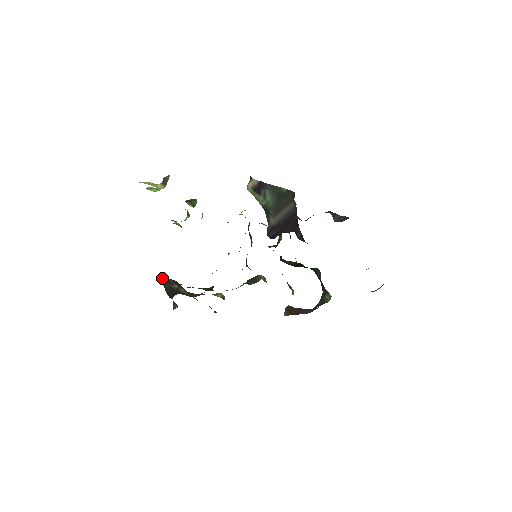
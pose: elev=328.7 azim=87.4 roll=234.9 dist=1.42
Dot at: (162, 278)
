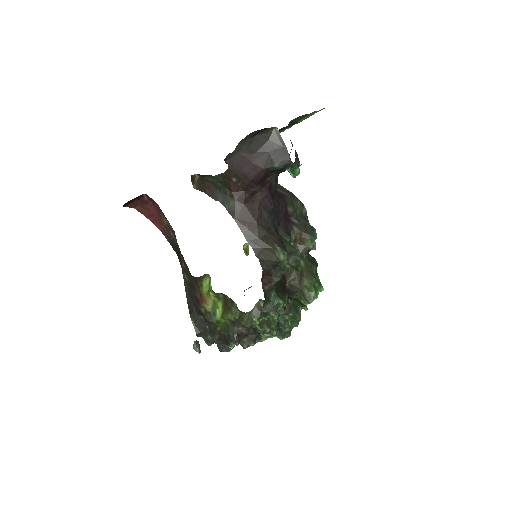
Dot at: (178, 253)
